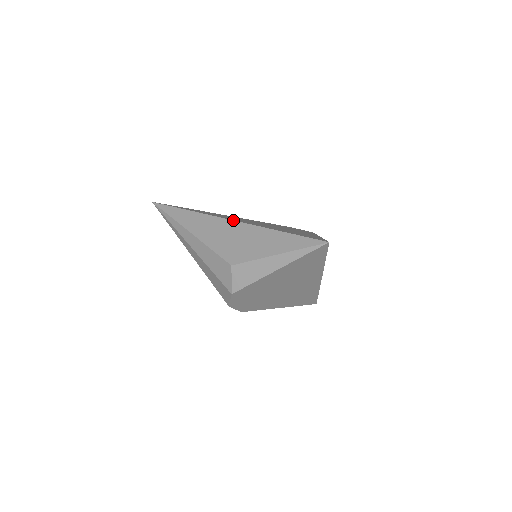
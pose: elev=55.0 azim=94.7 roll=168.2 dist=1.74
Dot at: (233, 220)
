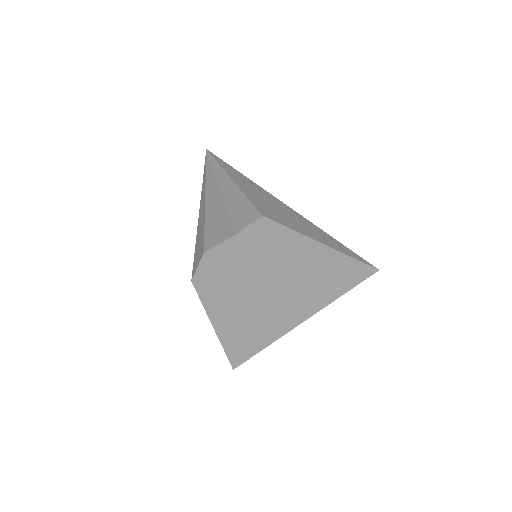
Dot at: occluded
